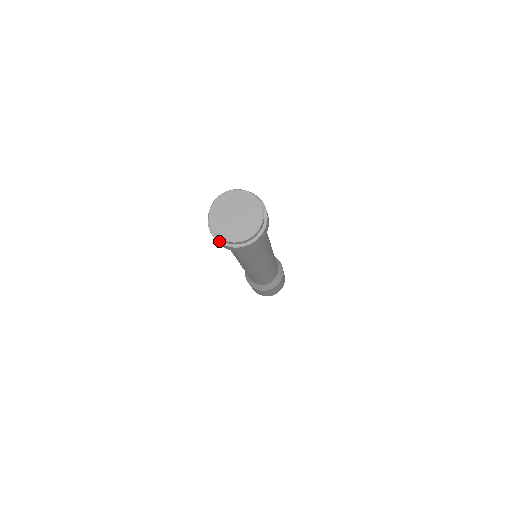
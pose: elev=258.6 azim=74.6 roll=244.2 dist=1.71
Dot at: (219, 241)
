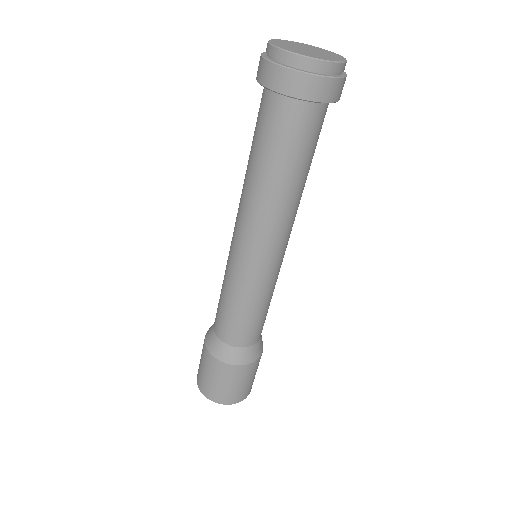
Dot at: (263, 55)
